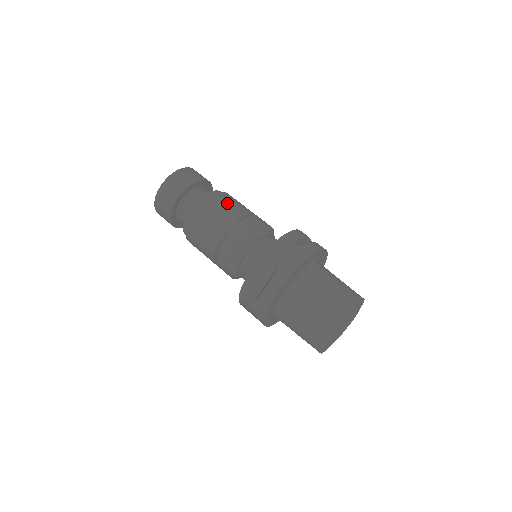
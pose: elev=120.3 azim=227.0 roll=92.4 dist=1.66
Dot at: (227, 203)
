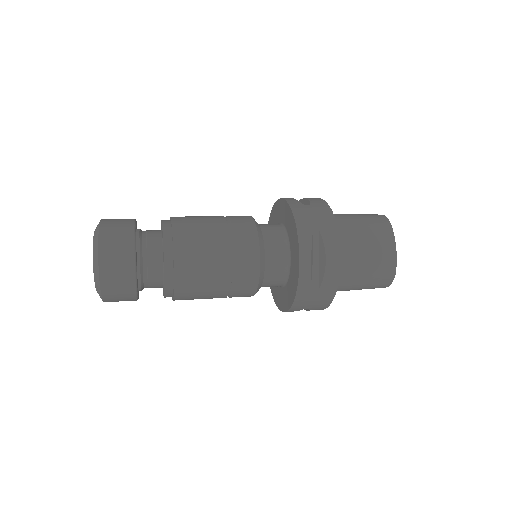
Dot at: (195, 221)
